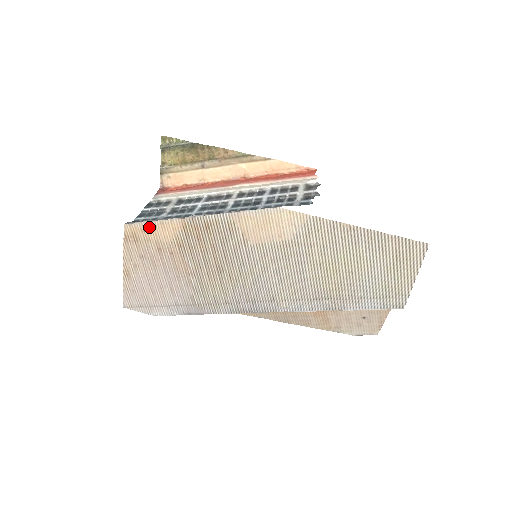
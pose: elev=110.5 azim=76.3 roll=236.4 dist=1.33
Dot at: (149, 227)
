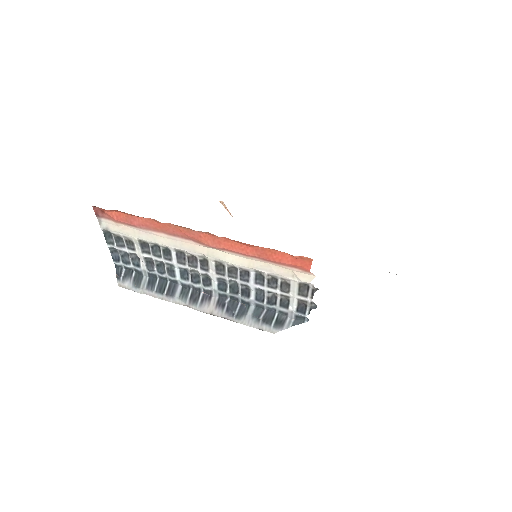
Dot at: occluded
